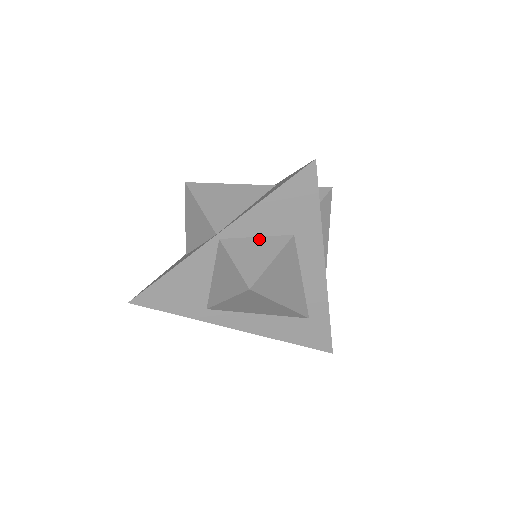
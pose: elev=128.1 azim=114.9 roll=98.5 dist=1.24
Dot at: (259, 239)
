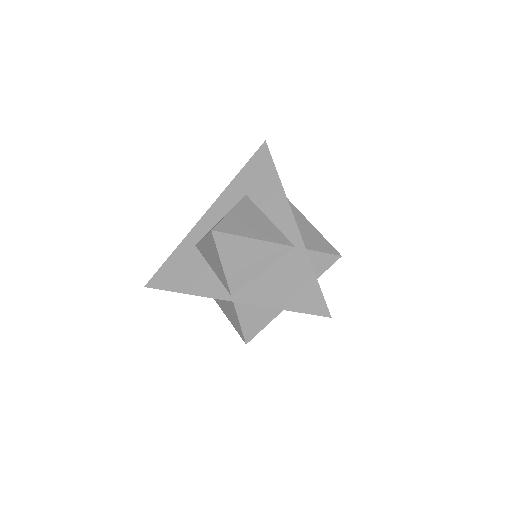
Dot at: occluded
